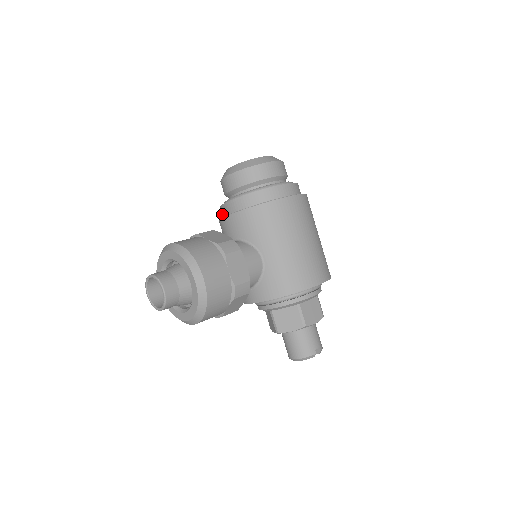
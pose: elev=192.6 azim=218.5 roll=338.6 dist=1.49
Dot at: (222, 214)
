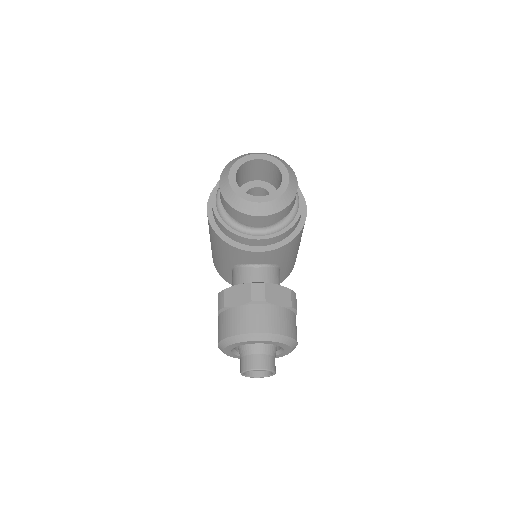
Dot at: (232, 237)
